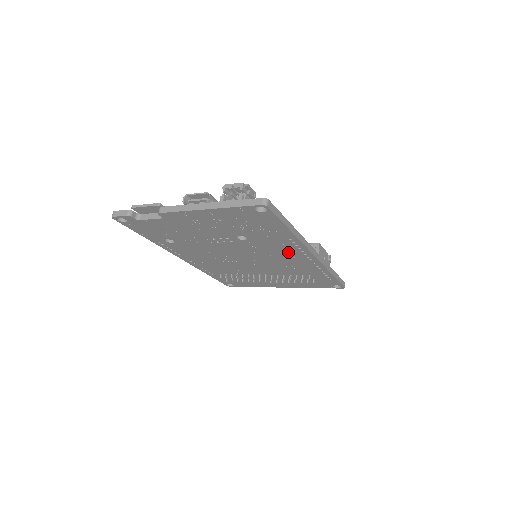
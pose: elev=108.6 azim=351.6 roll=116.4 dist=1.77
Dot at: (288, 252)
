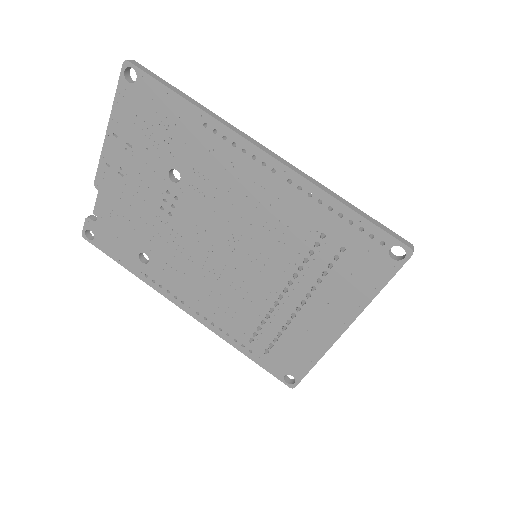
Dot at: (236, 172)
